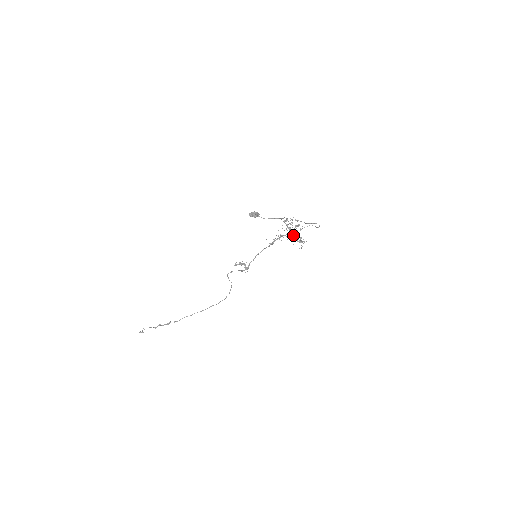
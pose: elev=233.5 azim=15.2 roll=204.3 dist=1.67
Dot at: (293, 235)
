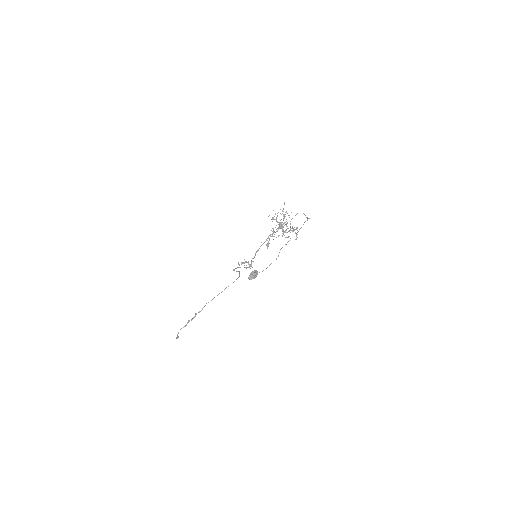
Dot at: (285, 230)
